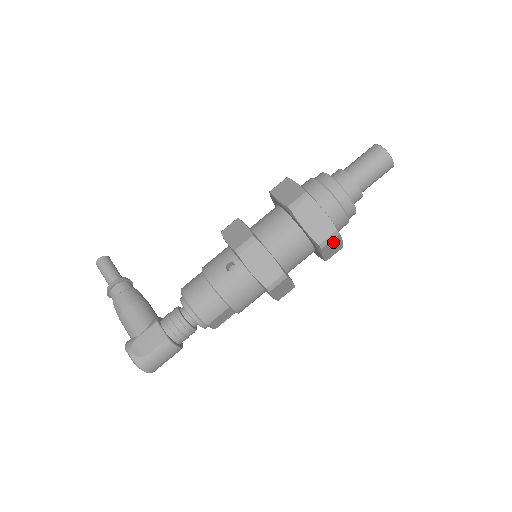
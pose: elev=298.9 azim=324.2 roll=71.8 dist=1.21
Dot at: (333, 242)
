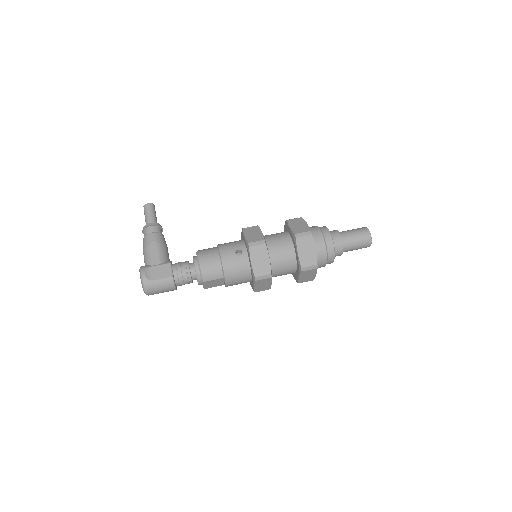
Dot at: (311, 272)
